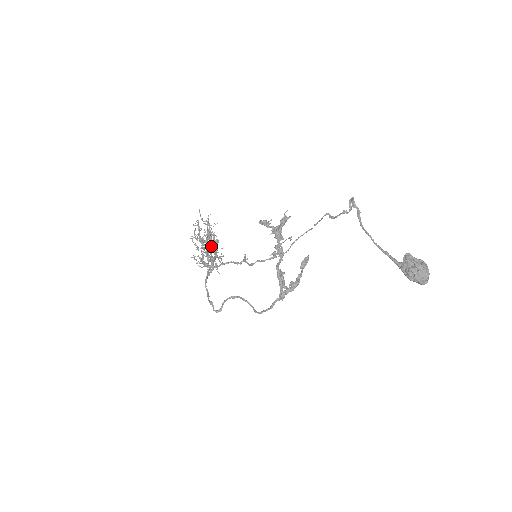
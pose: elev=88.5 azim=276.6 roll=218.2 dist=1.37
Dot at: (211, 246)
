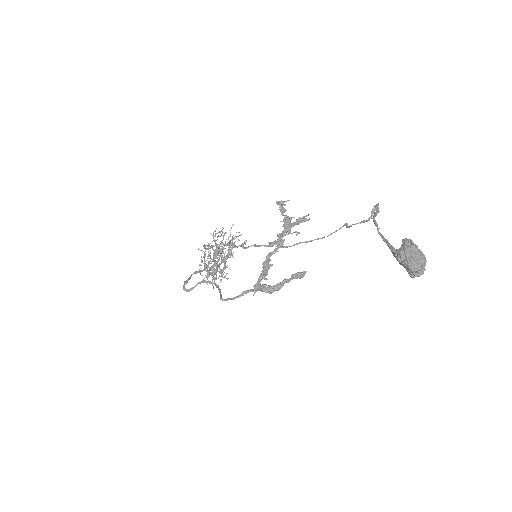
Dot at: (222, 253)
